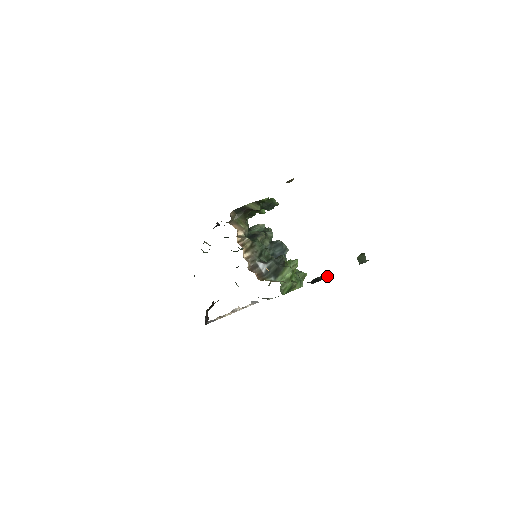
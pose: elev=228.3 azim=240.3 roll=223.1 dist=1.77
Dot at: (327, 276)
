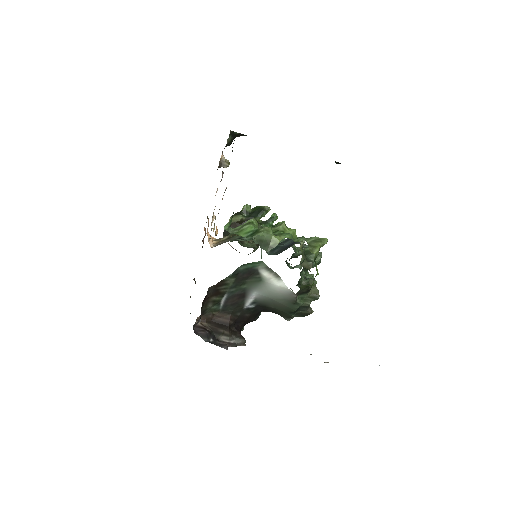
Dot at: occluded
